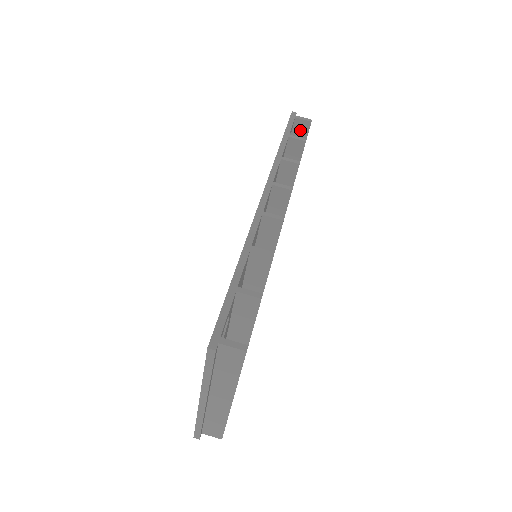
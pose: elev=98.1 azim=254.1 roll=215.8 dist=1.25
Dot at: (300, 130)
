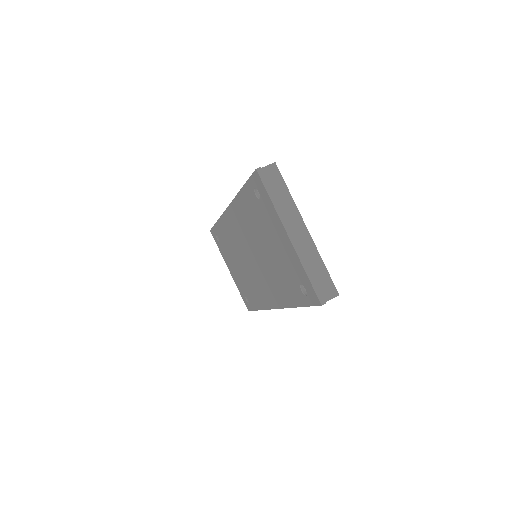
Dot at: occluded
